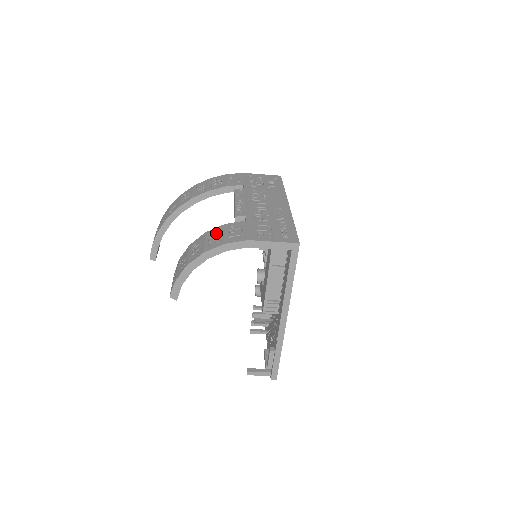
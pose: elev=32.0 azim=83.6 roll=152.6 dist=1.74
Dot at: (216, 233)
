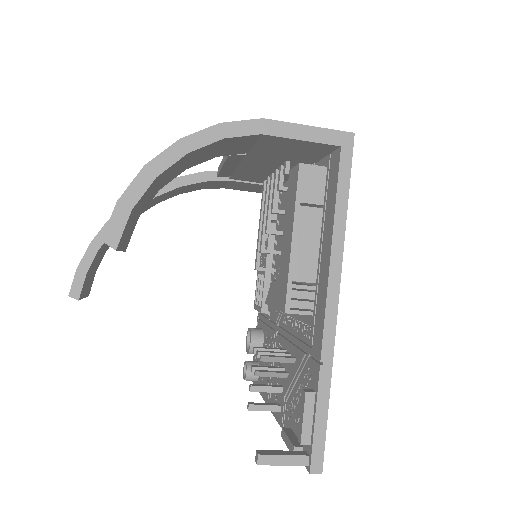
Dot at: occluded
